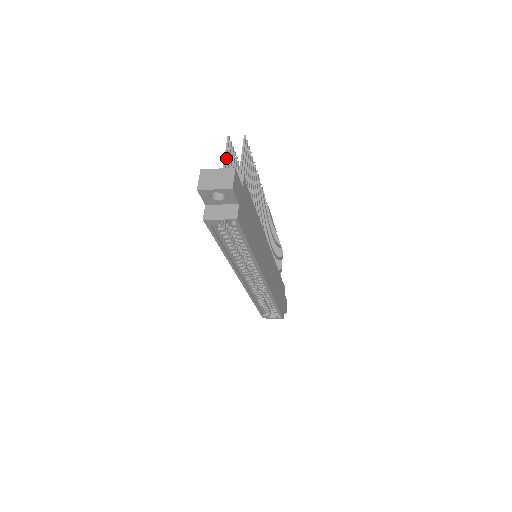
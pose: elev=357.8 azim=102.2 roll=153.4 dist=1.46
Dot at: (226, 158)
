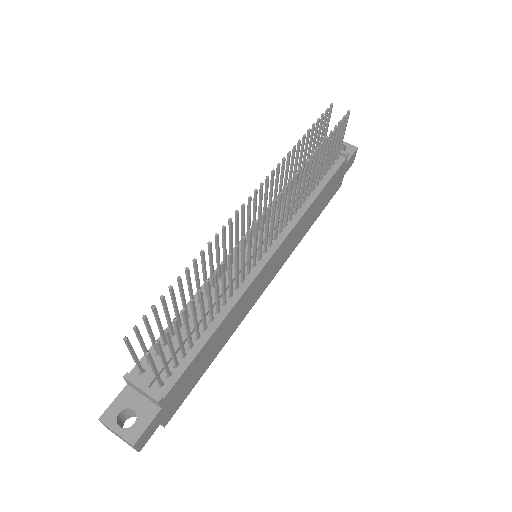
Dot at: (134, 357)
